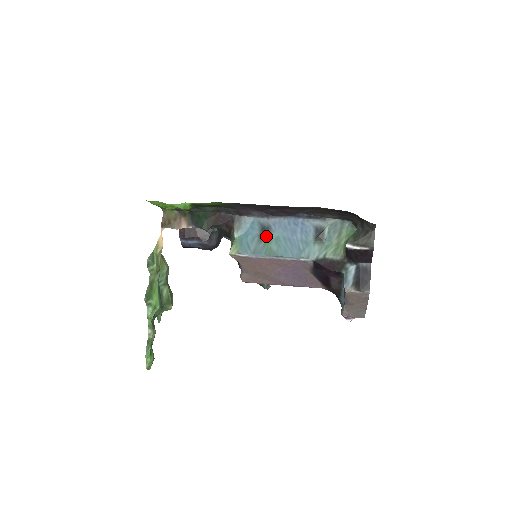
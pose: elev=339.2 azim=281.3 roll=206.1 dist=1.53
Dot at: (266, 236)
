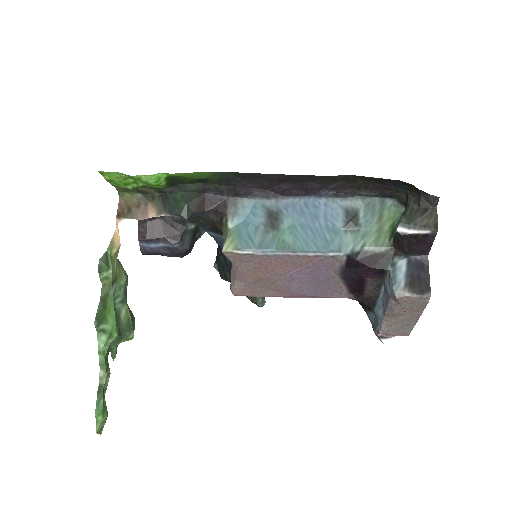
Dot at: (275, 224)
